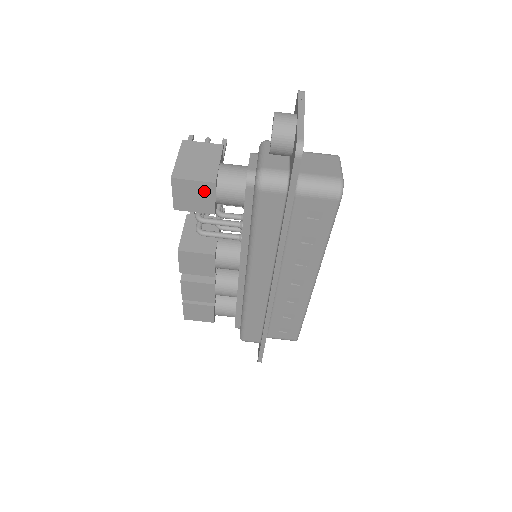
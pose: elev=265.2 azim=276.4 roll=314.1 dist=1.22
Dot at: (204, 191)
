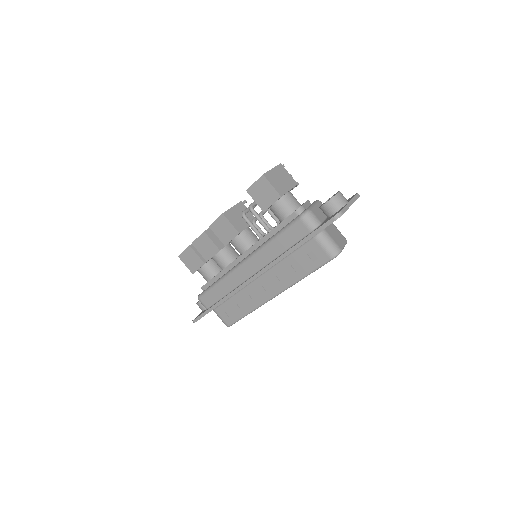
Dot at: (271, 195)
